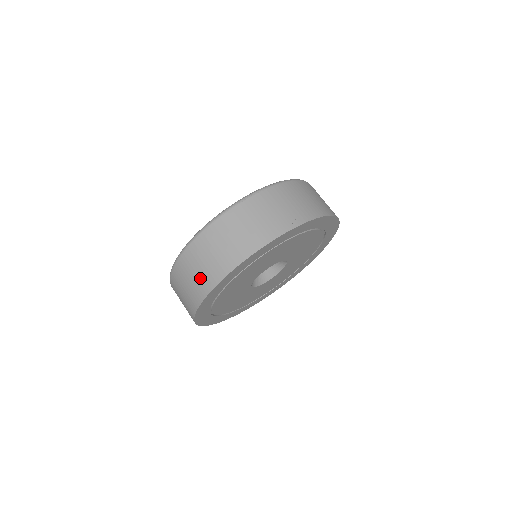
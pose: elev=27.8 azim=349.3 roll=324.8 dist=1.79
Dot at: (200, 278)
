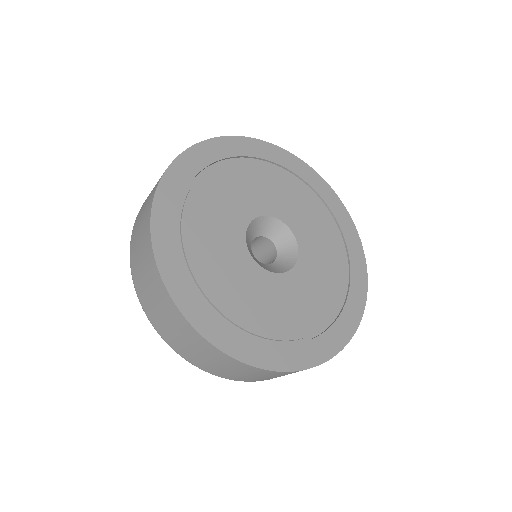
Dot at: (149, 278)
